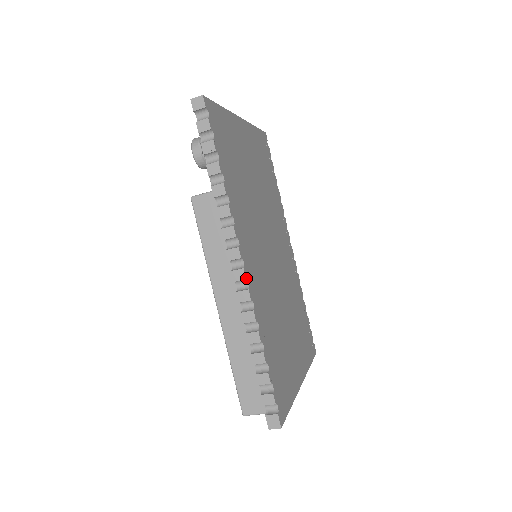
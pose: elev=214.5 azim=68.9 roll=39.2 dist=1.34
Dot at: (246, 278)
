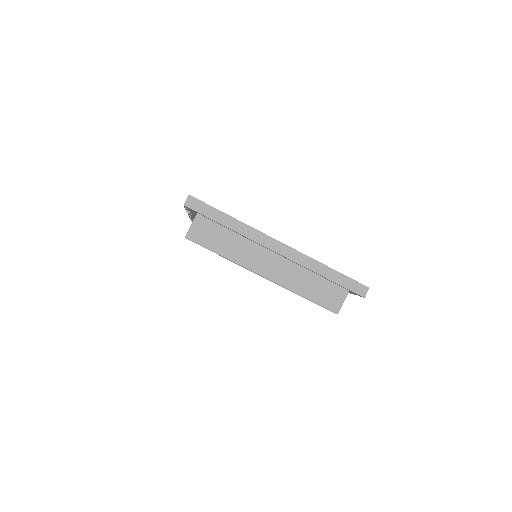
Dot at: occluded
